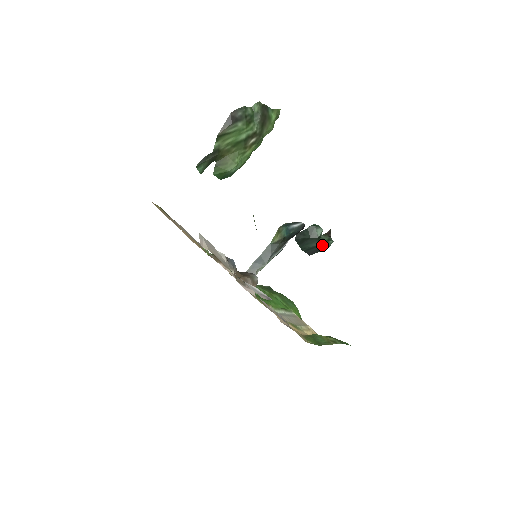
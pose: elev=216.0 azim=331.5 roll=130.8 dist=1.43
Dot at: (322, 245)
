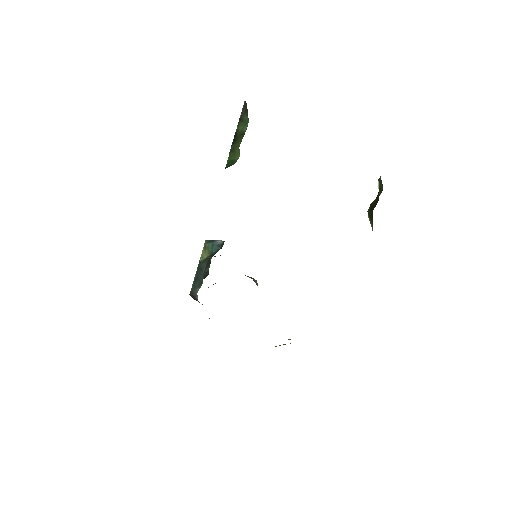
Dot at: occluded
